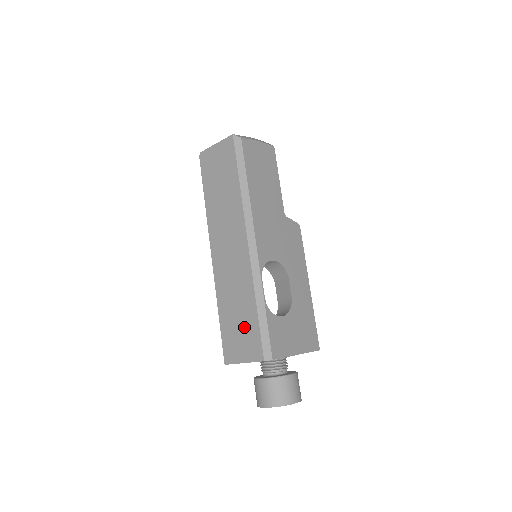
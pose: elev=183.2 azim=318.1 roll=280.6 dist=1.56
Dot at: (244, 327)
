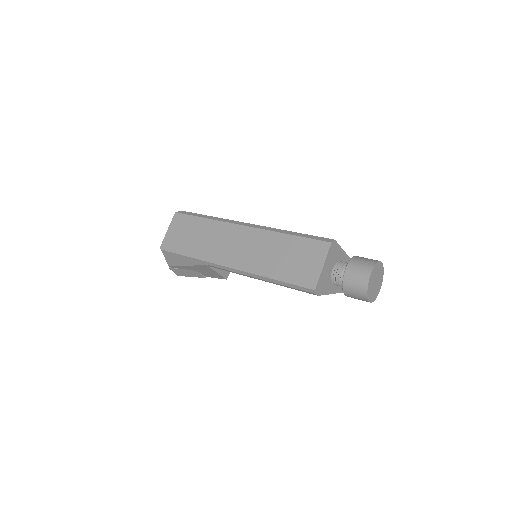
Dot at: (297, 253)
